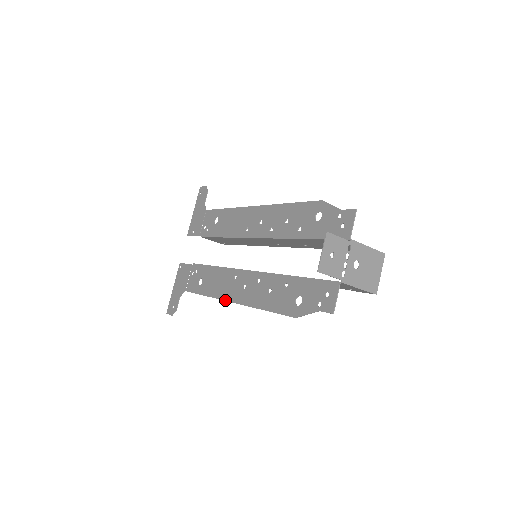
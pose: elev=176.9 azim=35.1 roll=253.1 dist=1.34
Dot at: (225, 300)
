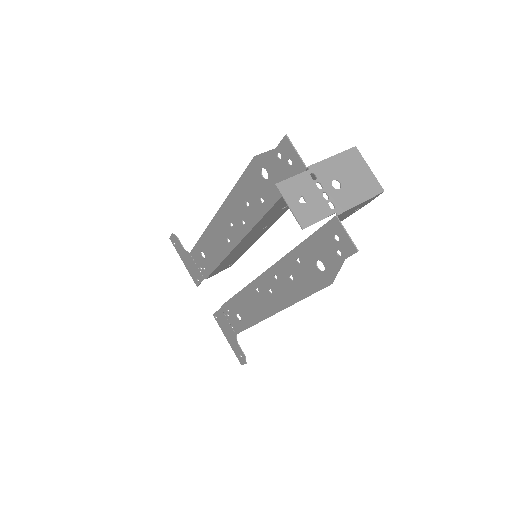
Dot at: (268, 317)
